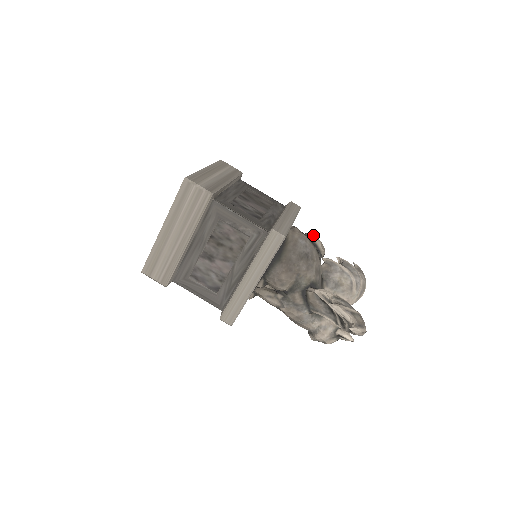
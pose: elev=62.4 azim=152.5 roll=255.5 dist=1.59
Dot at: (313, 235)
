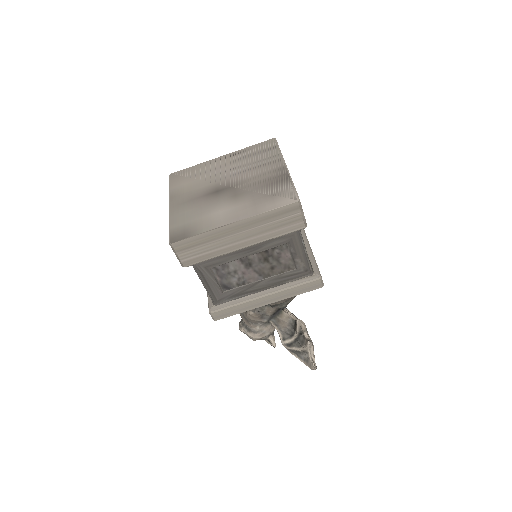
Dot at: occluded
